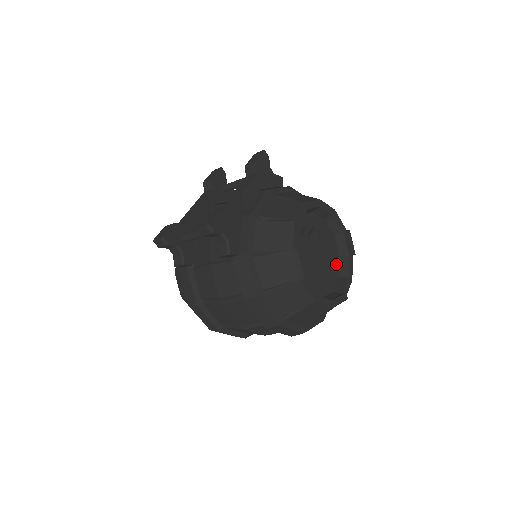
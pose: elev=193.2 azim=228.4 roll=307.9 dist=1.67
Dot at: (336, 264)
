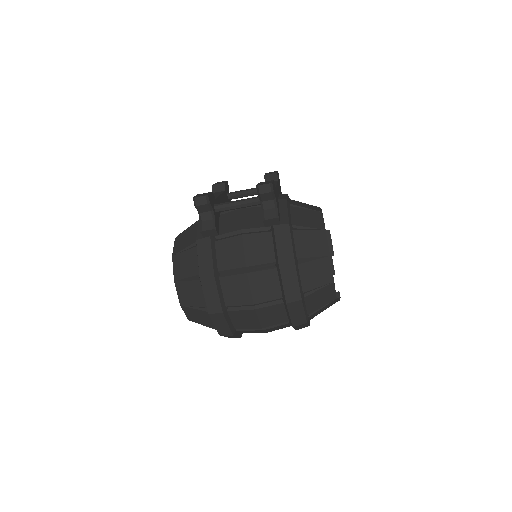
Dot at: occluded
